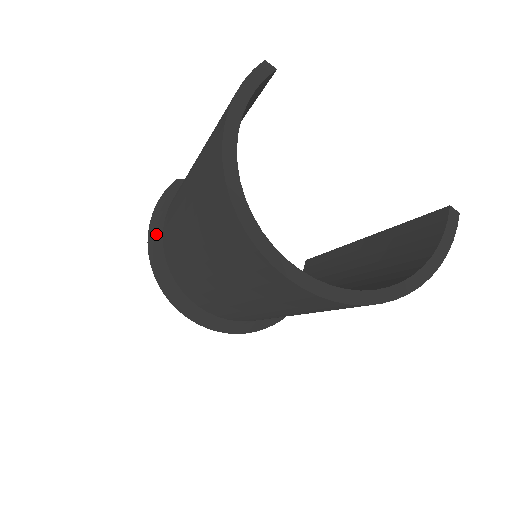
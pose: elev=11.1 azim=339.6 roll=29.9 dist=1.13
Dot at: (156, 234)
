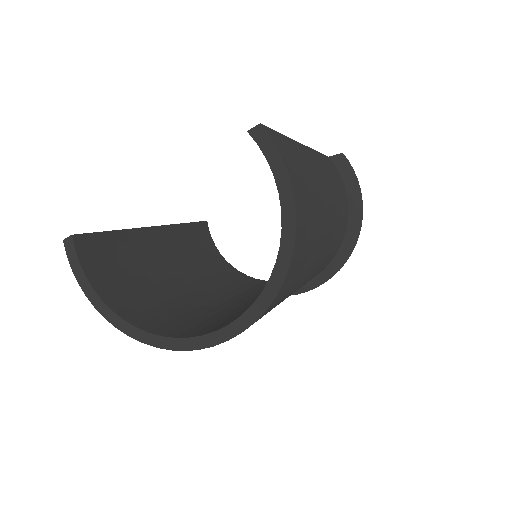
Dot at: occluded
